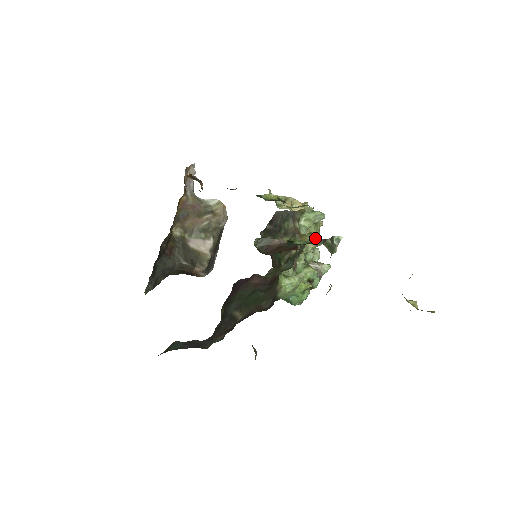
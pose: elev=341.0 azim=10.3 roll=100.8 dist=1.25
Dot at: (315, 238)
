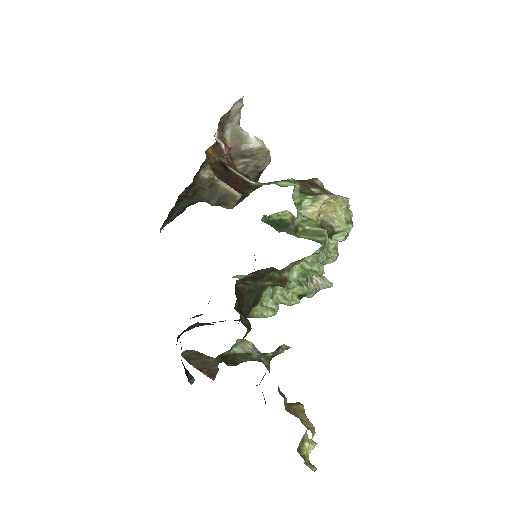
Dot at: (256, 349)
